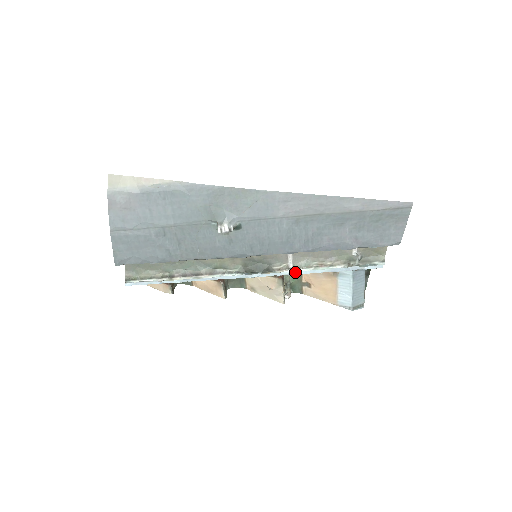
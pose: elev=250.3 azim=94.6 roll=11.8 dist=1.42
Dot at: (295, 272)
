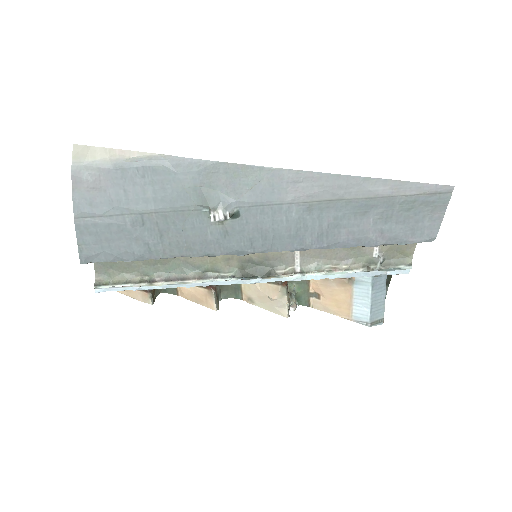
Dot at: (303, 277)
